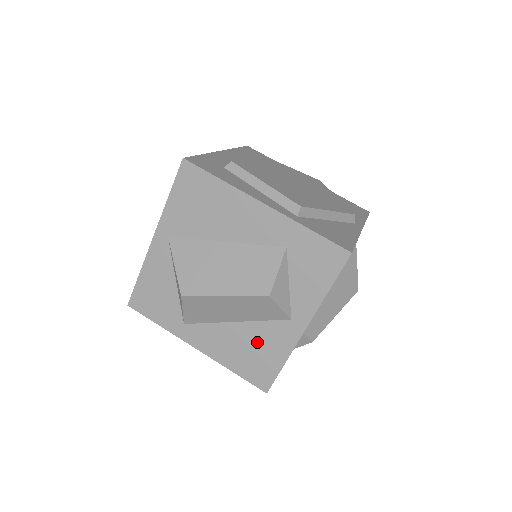
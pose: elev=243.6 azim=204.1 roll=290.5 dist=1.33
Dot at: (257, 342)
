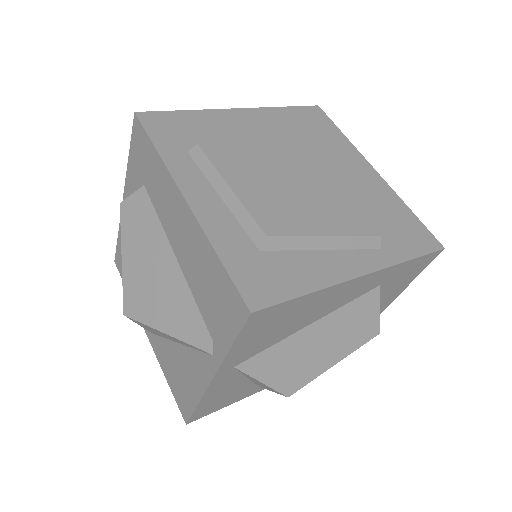
Dot at: occluded
